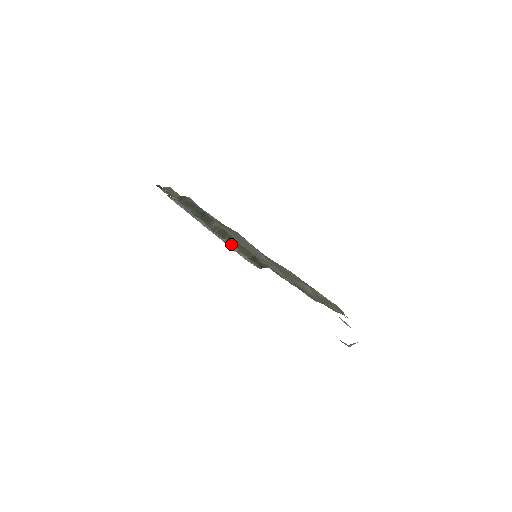
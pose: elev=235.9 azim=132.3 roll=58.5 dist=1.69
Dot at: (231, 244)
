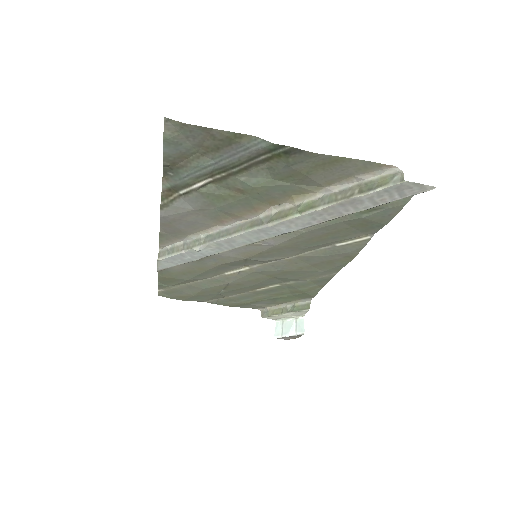
Dot at: (251, 243)
